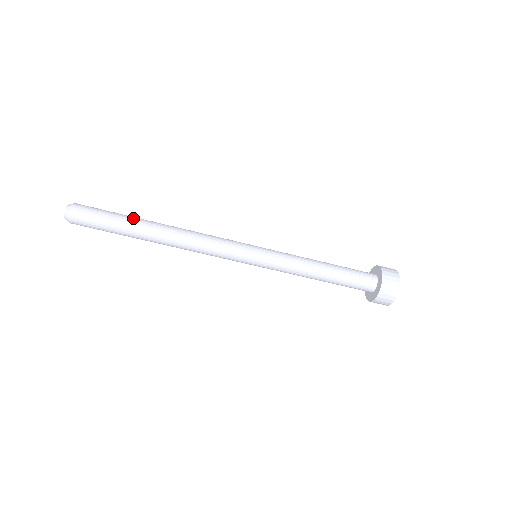
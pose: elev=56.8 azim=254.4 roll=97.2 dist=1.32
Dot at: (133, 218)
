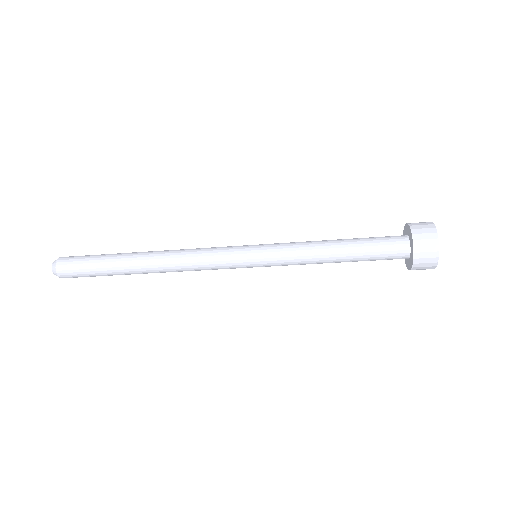
Dot at: (115, 257)
